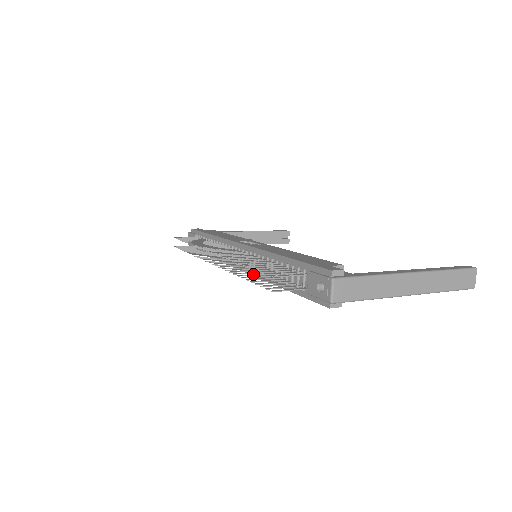
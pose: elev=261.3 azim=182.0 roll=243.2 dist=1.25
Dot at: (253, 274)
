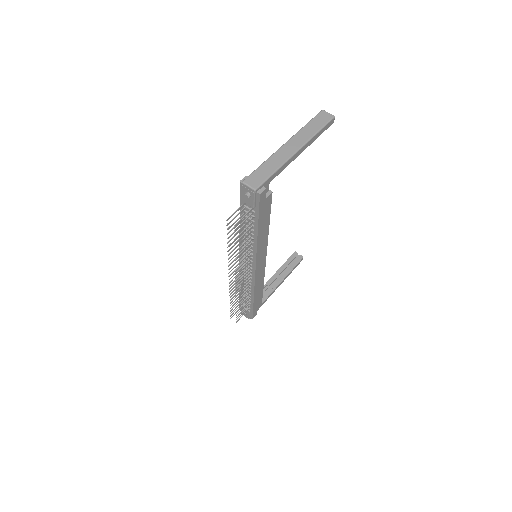
Dot at: (242, 248)
